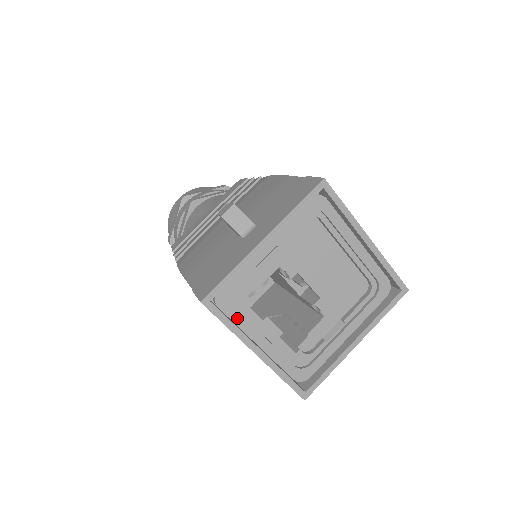
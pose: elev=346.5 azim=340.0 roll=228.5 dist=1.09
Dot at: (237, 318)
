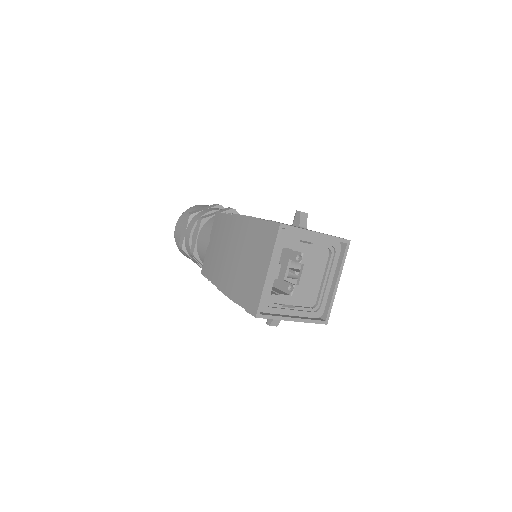
Dot at: occluded
